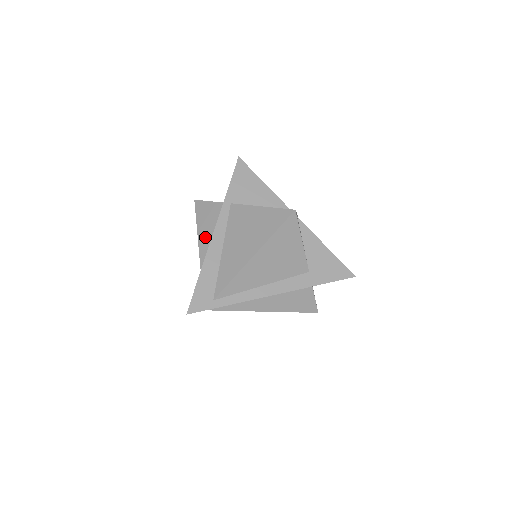
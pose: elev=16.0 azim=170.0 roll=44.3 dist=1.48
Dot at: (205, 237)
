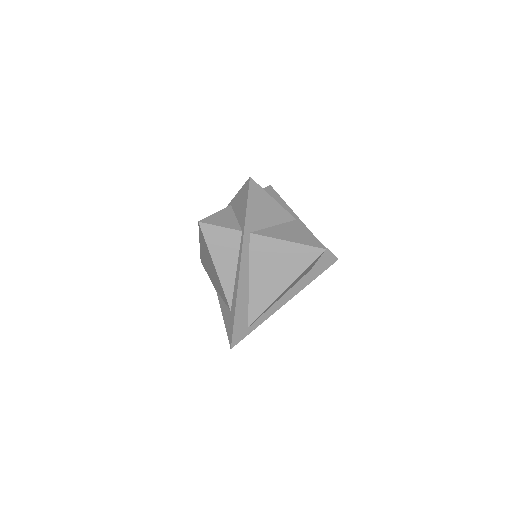
Dot at: (224, 267)
